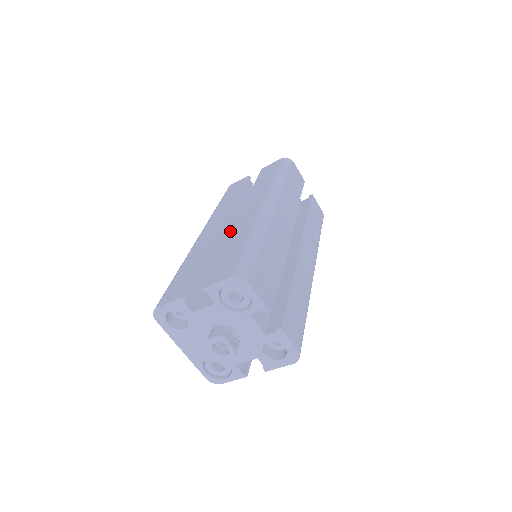
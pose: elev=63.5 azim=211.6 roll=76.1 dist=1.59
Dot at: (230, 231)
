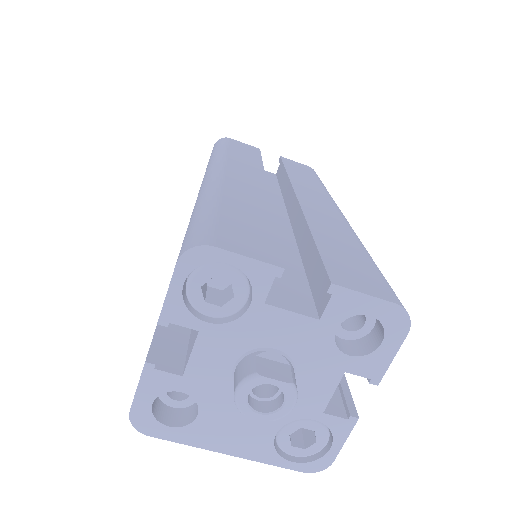
Dot at: occluded
